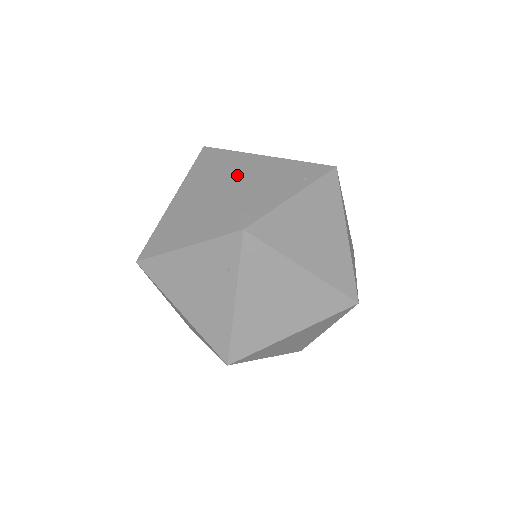
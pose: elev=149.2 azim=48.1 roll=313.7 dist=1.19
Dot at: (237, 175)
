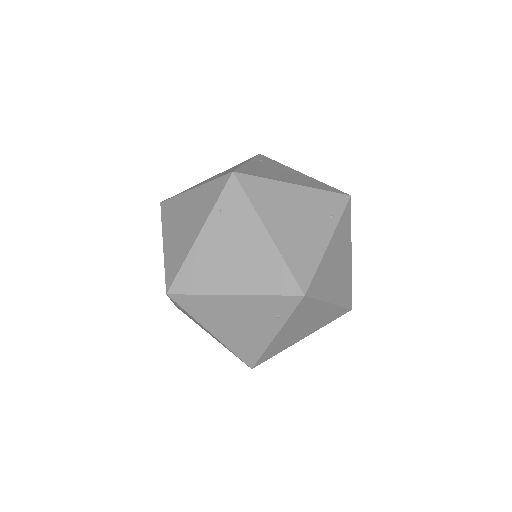
Dot at: (219, 324)
